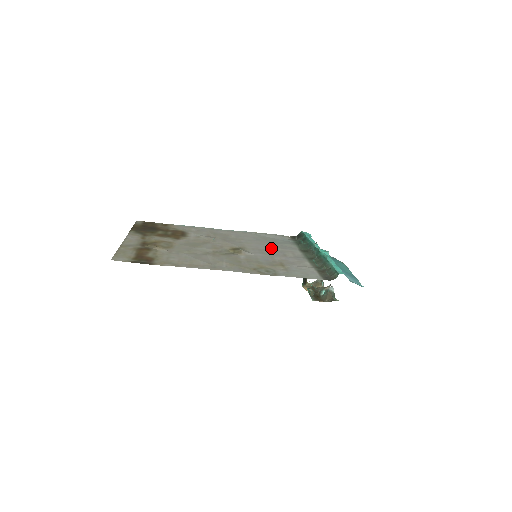
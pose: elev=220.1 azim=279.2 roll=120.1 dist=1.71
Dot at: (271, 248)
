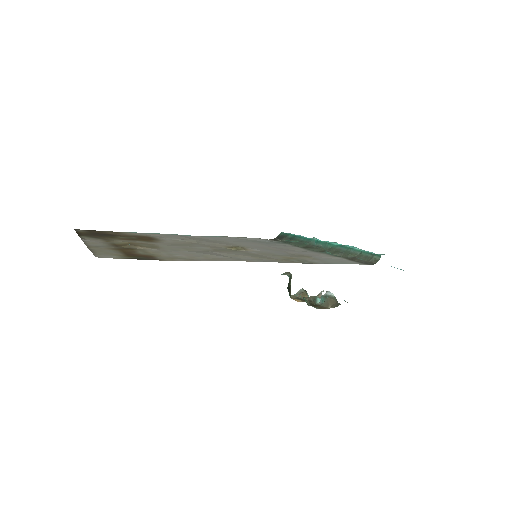
Dot at: (269, 246)
